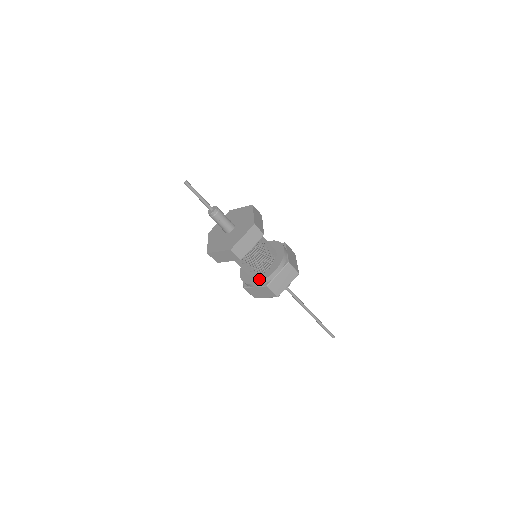
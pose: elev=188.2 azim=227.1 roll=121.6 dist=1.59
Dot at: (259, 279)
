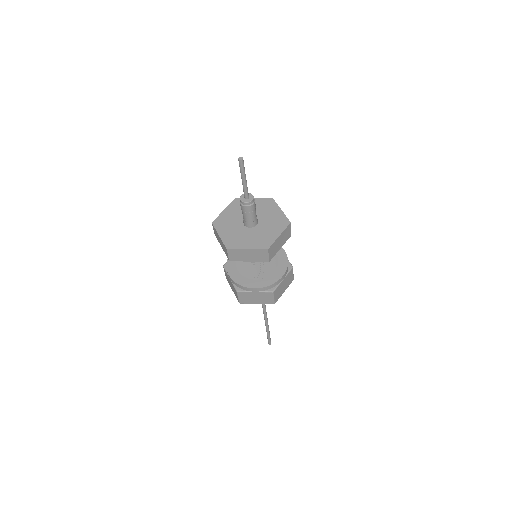
Dot at: (264, 283)
